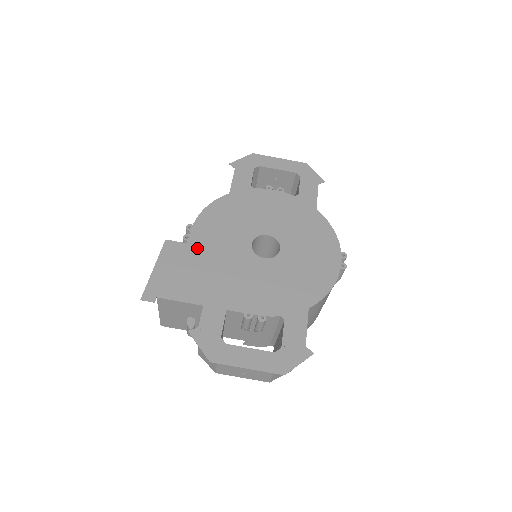
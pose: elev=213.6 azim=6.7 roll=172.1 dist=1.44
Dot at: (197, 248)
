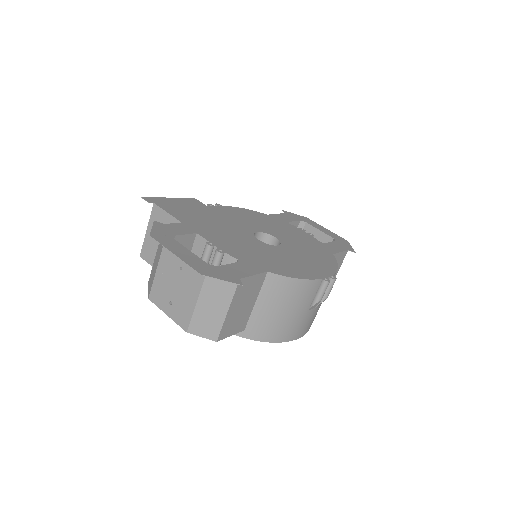
Dot at: (212, 211)
